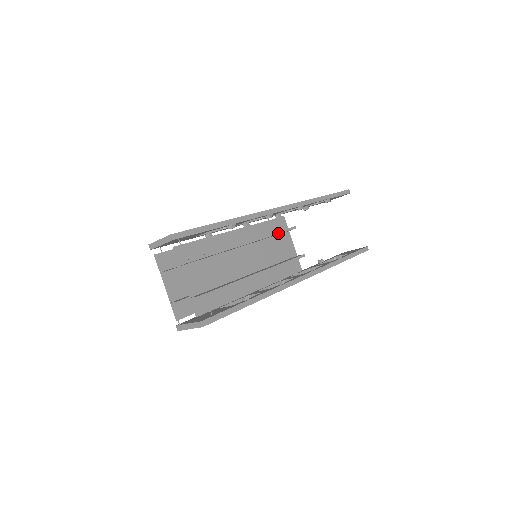
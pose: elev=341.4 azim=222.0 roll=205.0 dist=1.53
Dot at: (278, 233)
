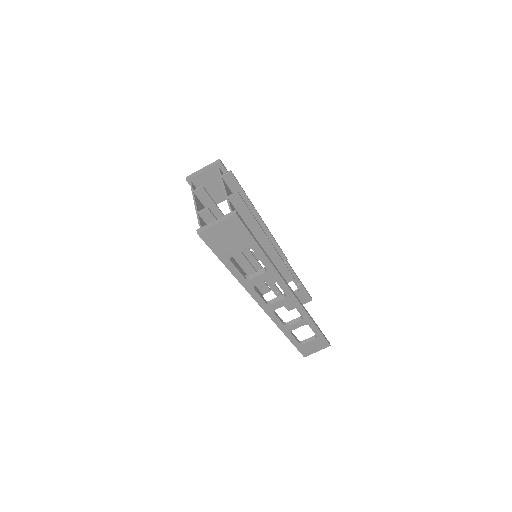
Dot at: occluded
